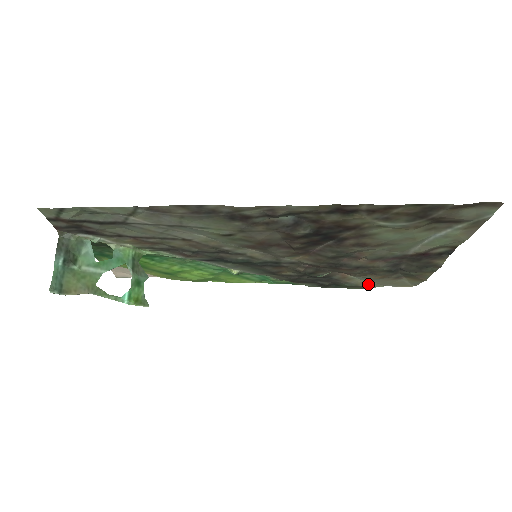
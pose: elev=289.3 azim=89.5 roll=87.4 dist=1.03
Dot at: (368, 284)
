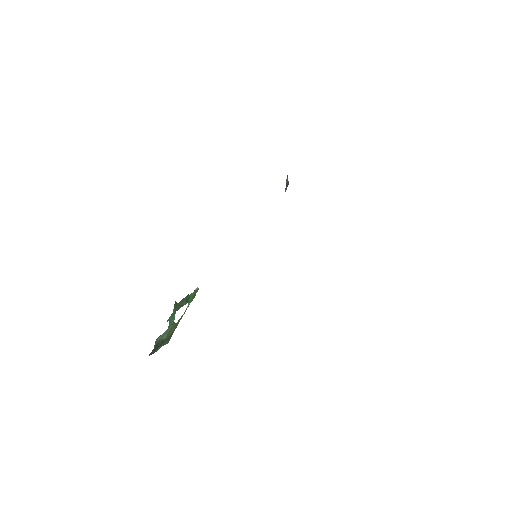
Dot at: occluded
